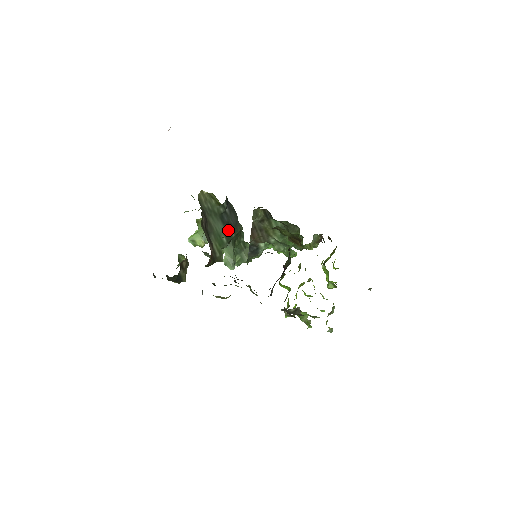
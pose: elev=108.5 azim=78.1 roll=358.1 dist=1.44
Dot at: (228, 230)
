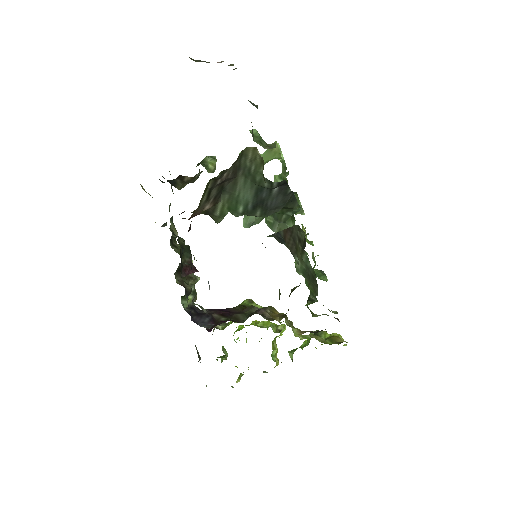
Dot at: (256, 206)
